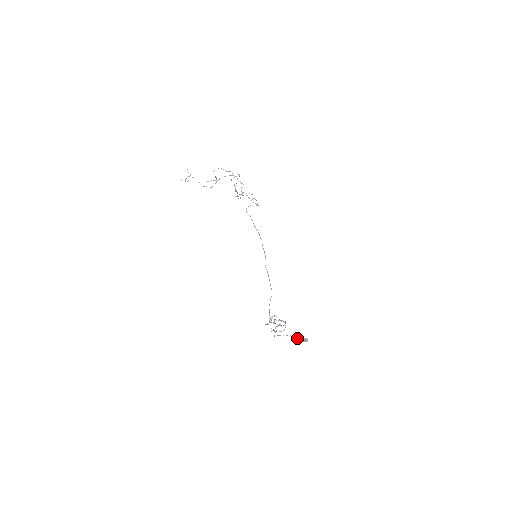
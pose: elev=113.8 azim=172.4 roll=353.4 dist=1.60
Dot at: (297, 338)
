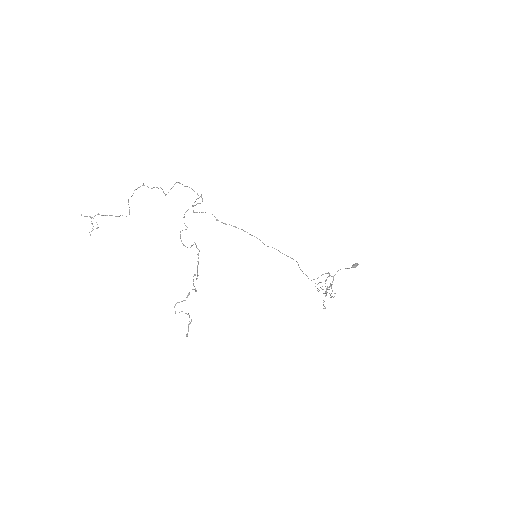
Dot at: occluded
